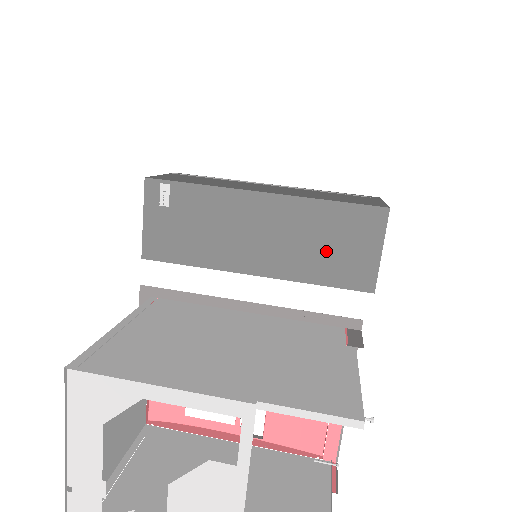
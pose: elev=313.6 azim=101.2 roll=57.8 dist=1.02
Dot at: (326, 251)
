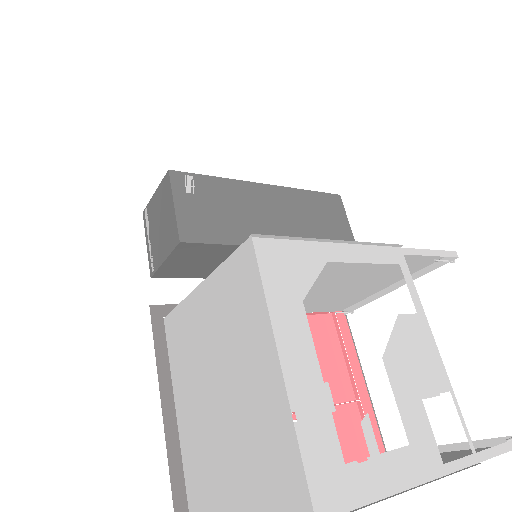
Dot at: (319, 224)
